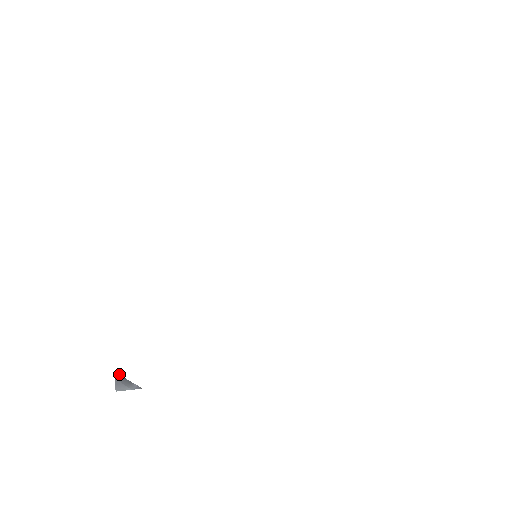
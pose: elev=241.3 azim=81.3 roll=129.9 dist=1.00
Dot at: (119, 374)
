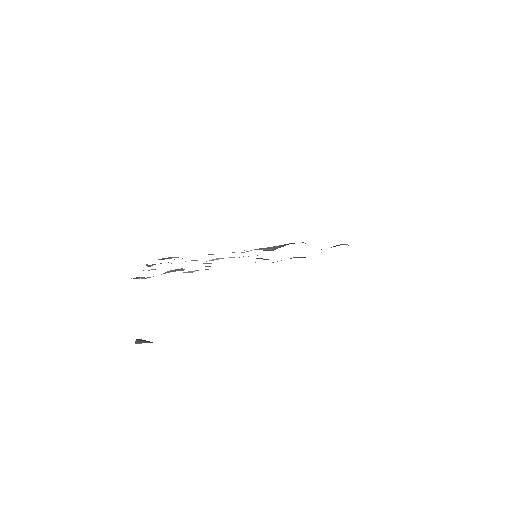
Dot at: (140, 339)
